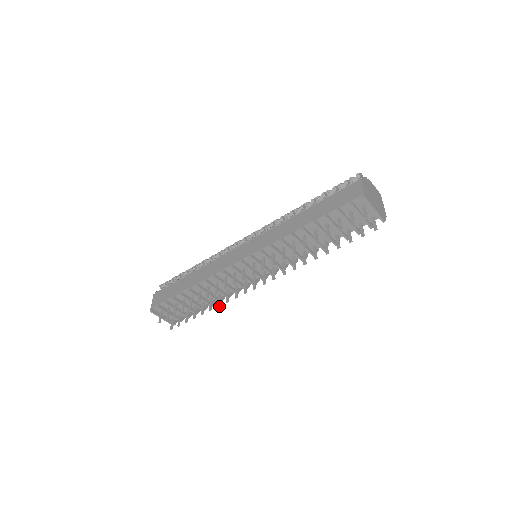
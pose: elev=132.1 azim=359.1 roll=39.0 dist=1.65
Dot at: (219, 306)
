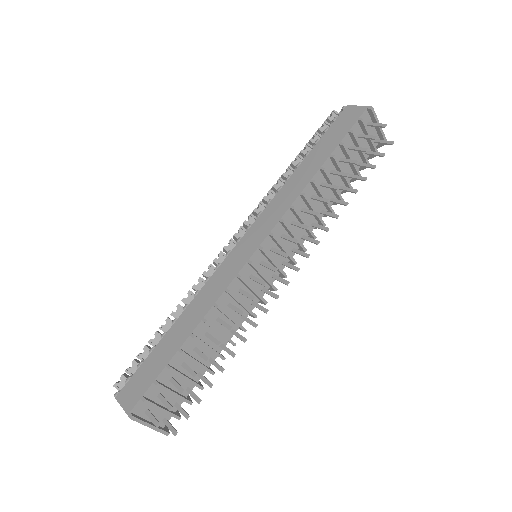
Dot at: (246, 340)
